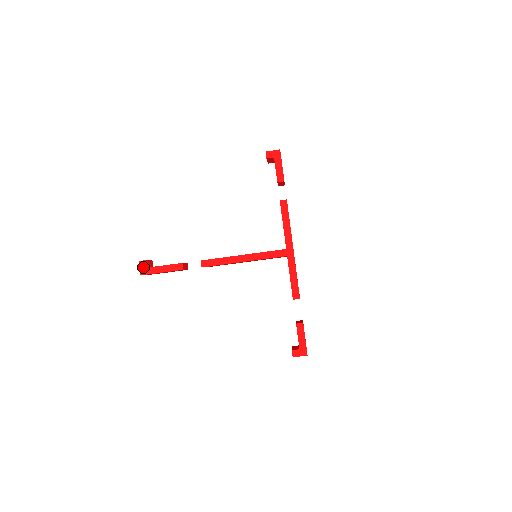
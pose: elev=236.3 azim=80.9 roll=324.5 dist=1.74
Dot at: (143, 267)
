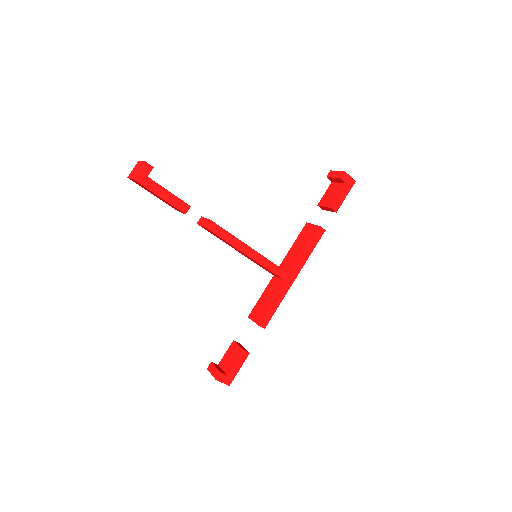
Dot at: (144, 172)
